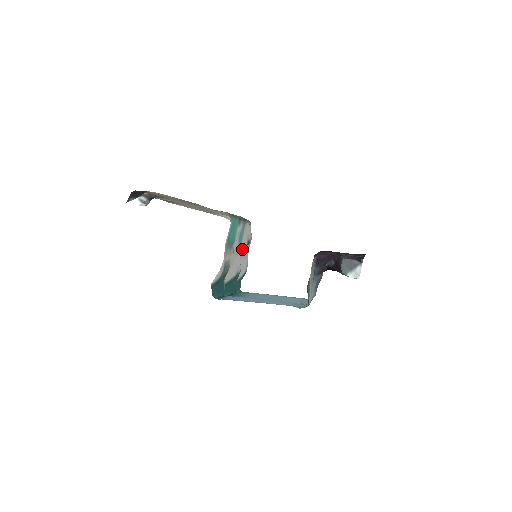
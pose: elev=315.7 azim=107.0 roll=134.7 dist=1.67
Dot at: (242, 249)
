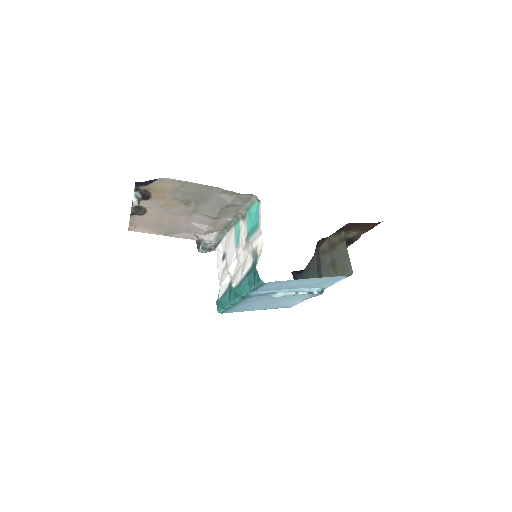
Dot at: (227, 258)
